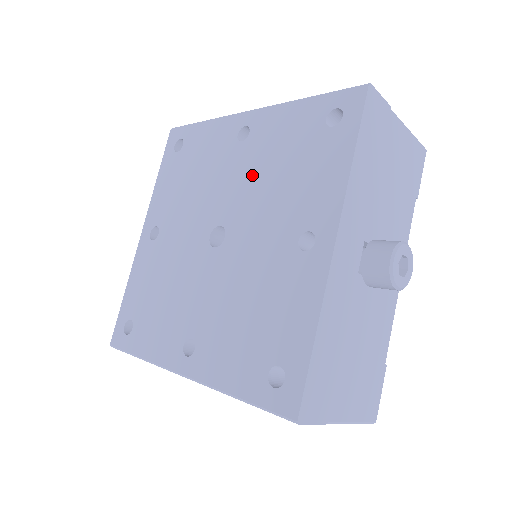
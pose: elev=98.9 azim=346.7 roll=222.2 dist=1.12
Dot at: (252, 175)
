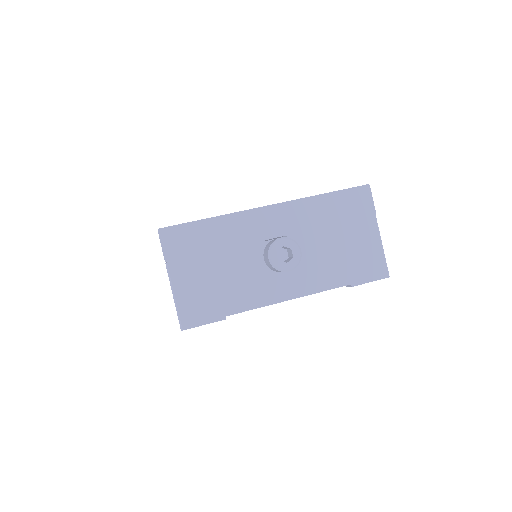
Dot at: occluded
